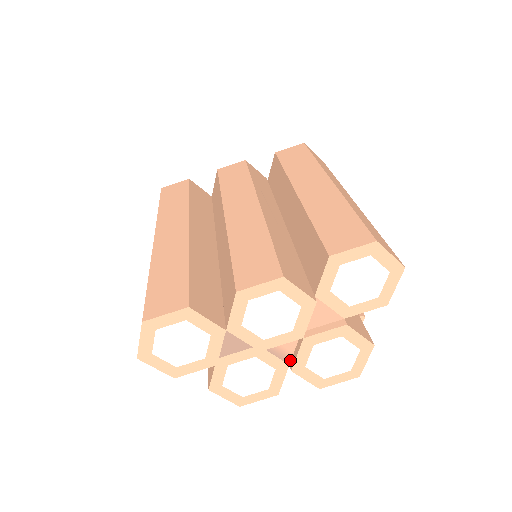
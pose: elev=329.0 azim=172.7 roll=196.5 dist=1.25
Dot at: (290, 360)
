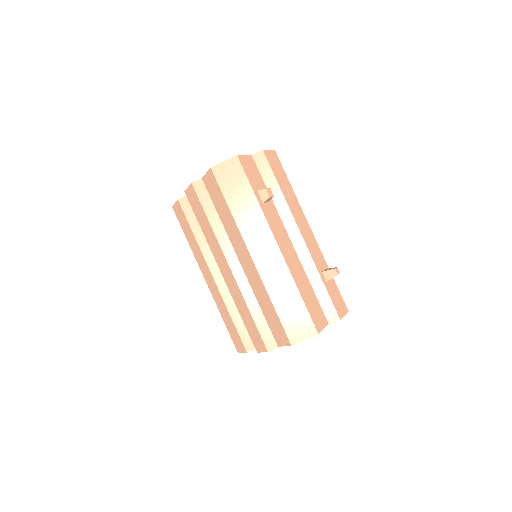
Dot at: occluded
